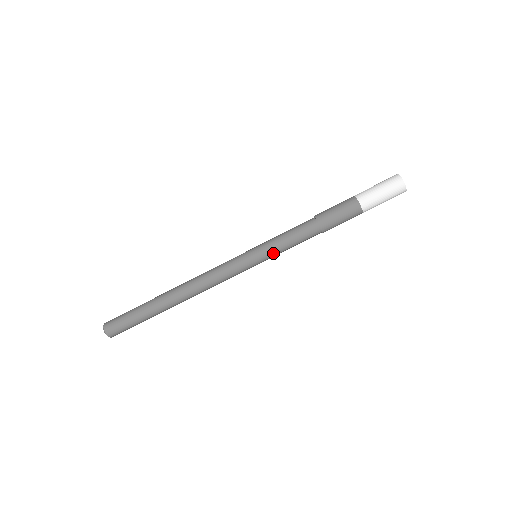
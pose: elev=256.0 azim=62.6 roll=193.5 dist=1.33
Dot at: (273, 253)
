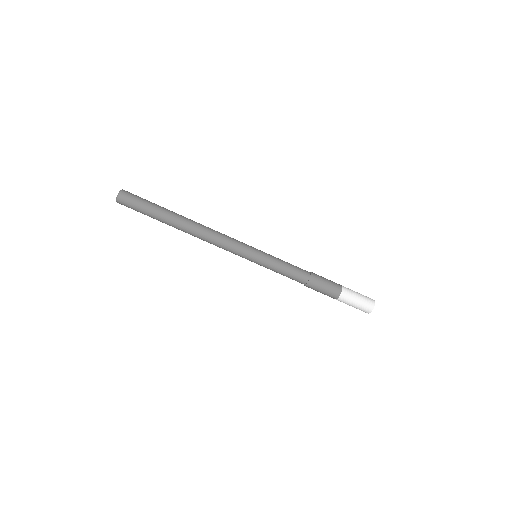
Dot at: (268, 265)
